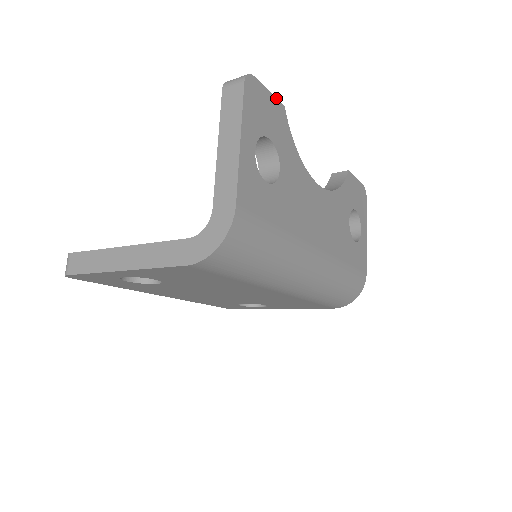
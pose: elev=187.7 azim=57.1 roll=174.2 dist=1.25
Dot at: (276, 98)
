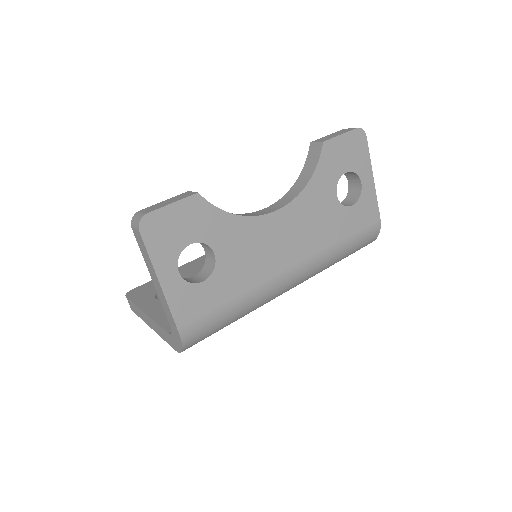
Dot at: (183, 198)
